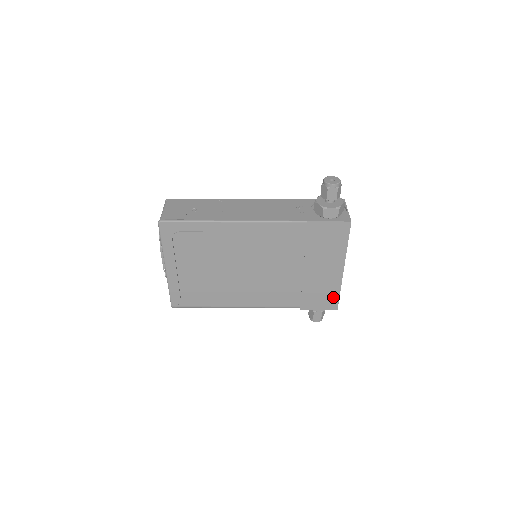
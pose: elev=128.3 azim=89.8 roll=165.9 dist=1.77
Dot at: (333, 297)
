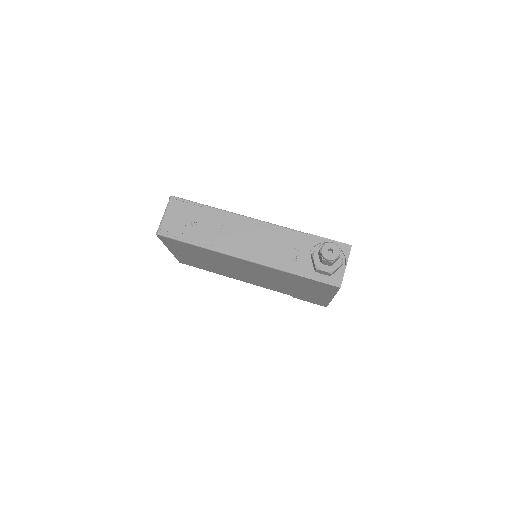
Dot at: (323, 303)
